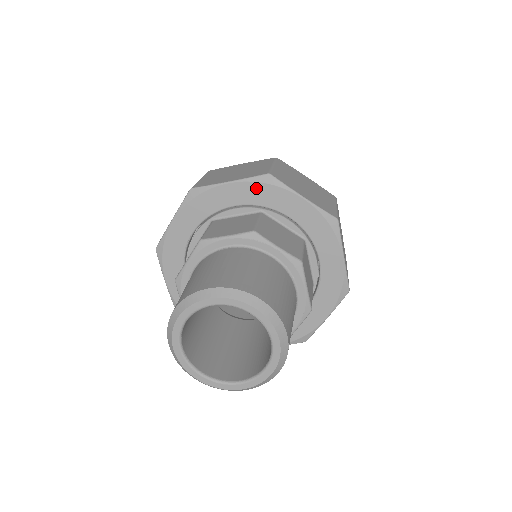
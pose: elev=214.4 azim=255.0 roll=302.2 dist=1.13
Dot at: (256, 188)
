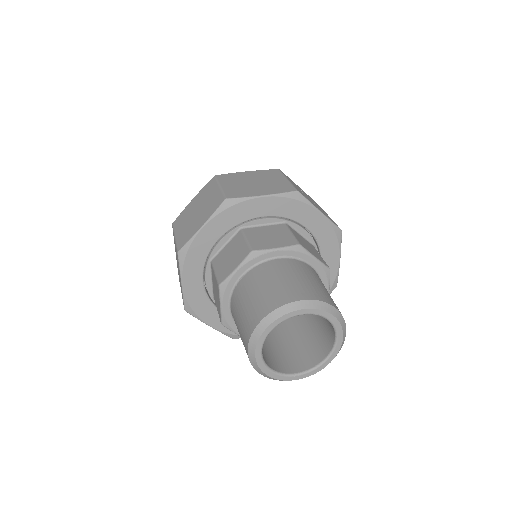
Dot at: (224, 216)
